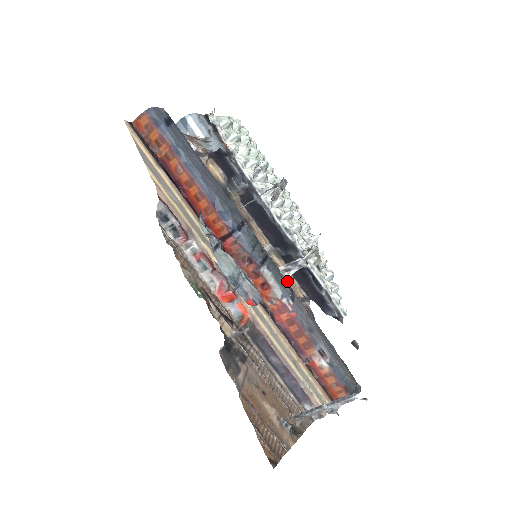
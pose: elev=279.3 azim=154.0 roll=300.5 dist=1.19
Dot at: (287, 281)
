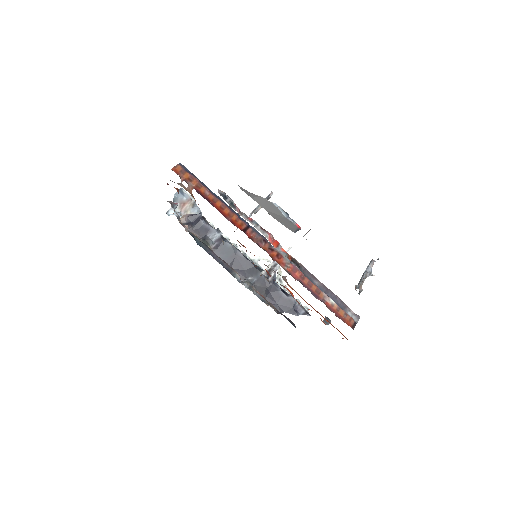
Dot at: occluded
